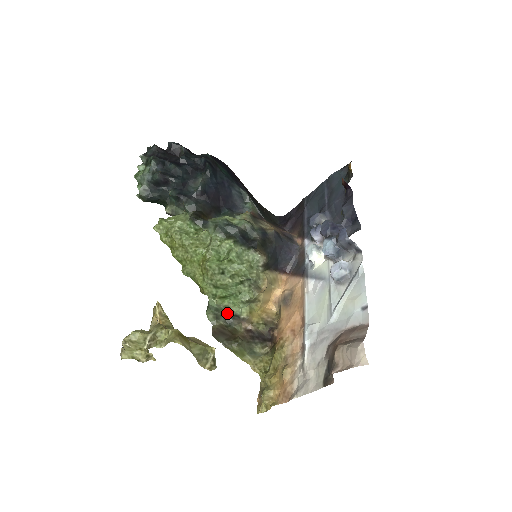
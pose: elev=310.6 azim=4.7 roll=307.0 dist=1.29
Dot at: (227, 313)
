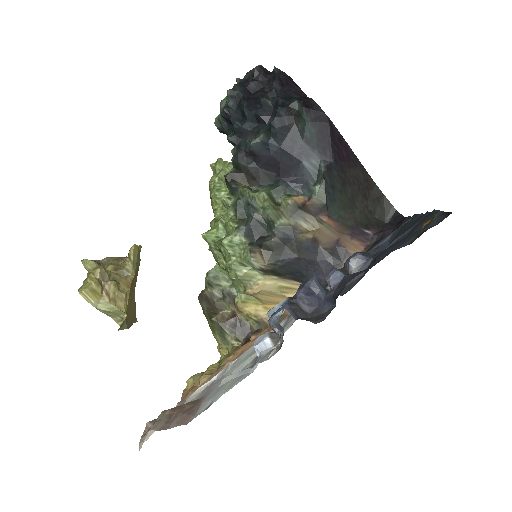
Dot at: (226, 286)
